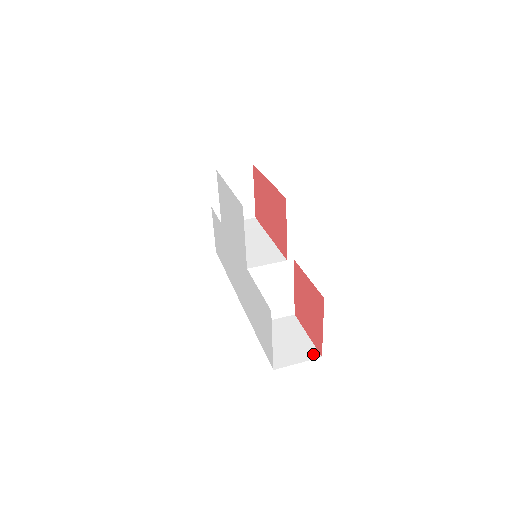
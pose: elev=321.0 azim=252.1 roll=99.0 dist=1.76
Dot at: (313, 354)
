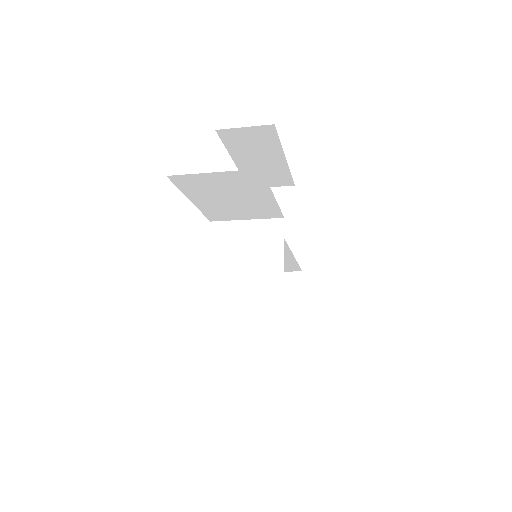
Dot at: occluded
